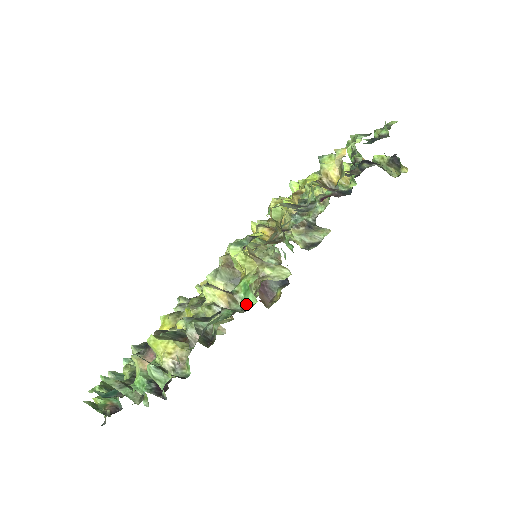
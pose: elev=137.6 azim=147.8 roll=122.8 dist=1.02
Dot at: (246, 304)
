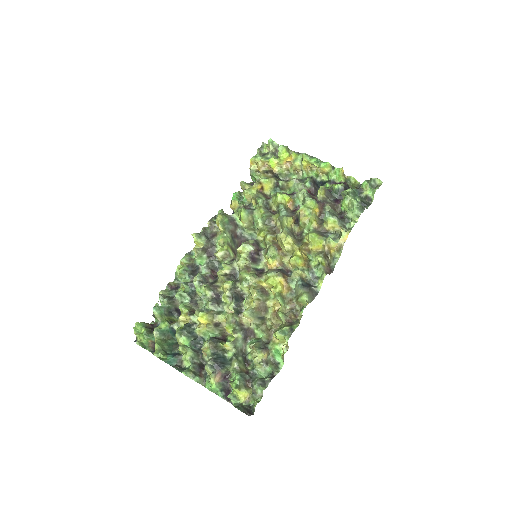
Dot at: (275, 357)
